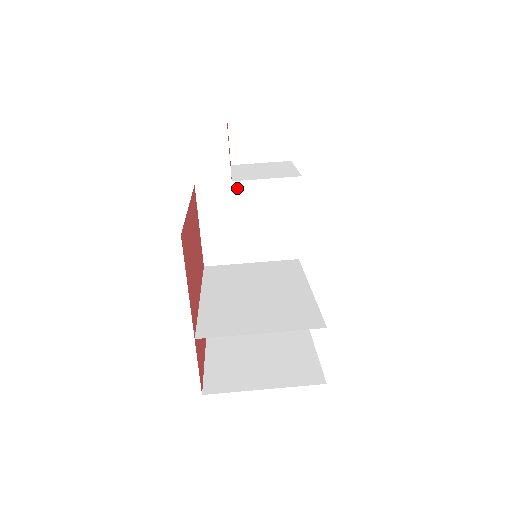
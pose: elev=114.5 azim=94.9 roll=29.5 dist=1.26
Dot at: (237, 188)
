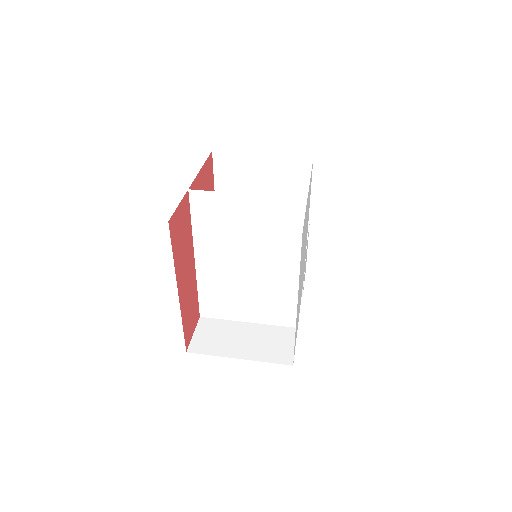
Dot at: occluded
